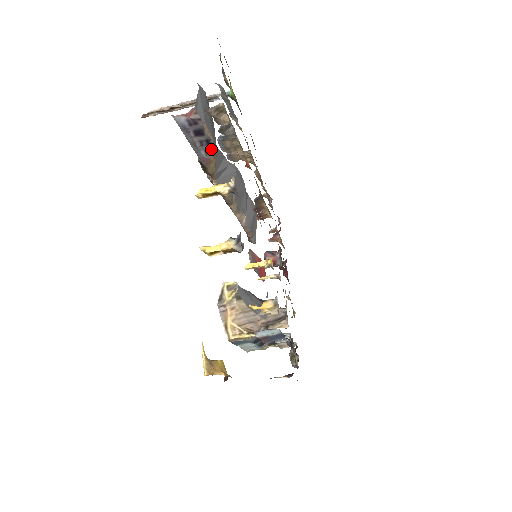
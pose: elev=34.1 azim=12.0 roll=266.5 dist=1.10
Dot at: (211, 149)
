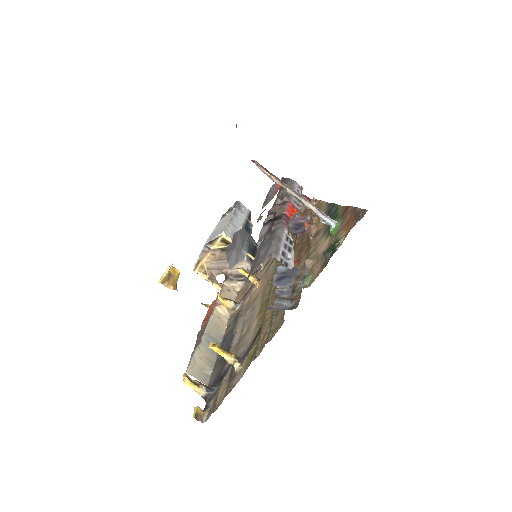
Dot at: occluded
